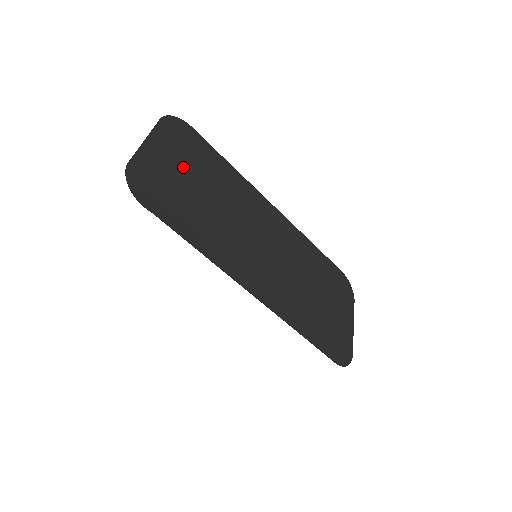
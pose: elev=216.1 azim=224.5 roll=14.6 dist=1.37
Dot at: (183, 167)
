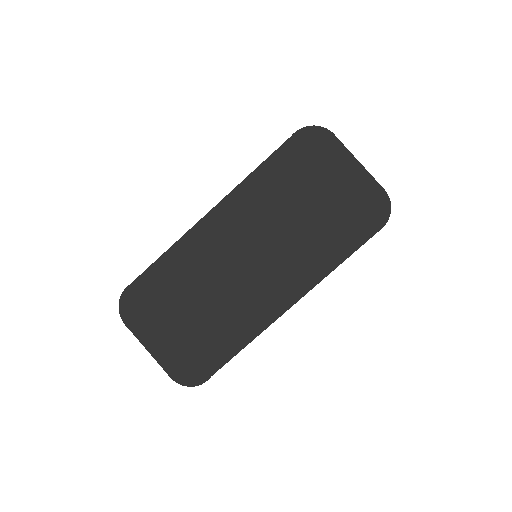
Dot at: (170, 322)
